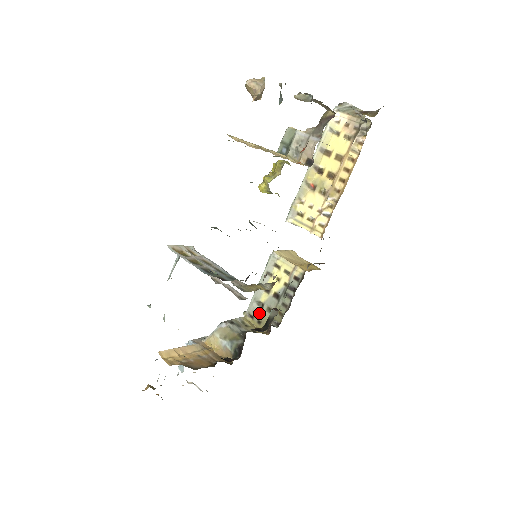
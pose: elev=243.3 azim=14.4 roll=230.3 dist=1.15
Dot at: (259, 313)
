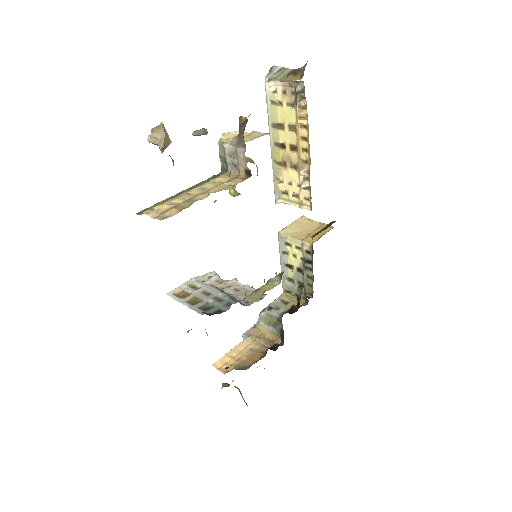
Dot at: (293, 288)
